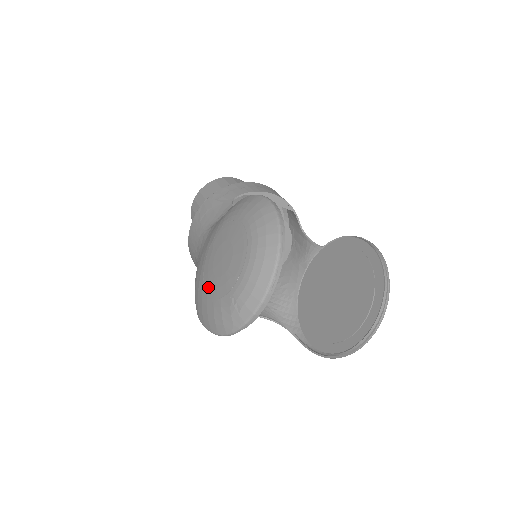
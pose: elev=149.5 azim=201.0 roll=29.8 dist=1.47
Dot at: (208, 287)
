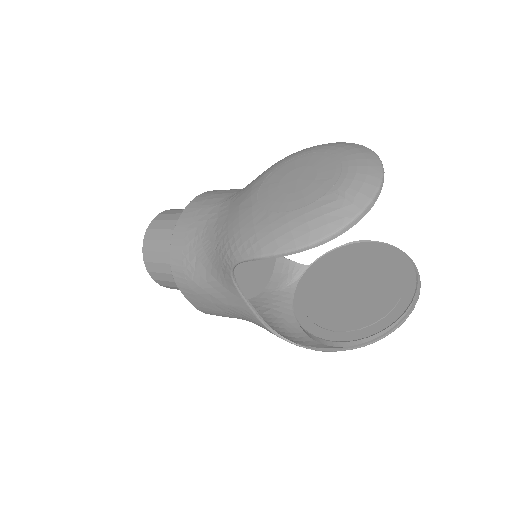
Dot at: (282, 206)
